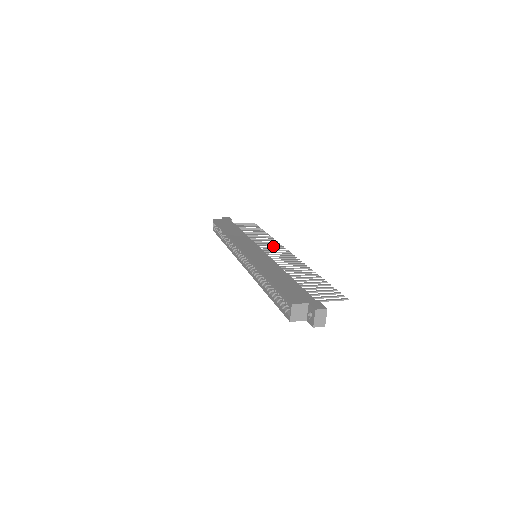
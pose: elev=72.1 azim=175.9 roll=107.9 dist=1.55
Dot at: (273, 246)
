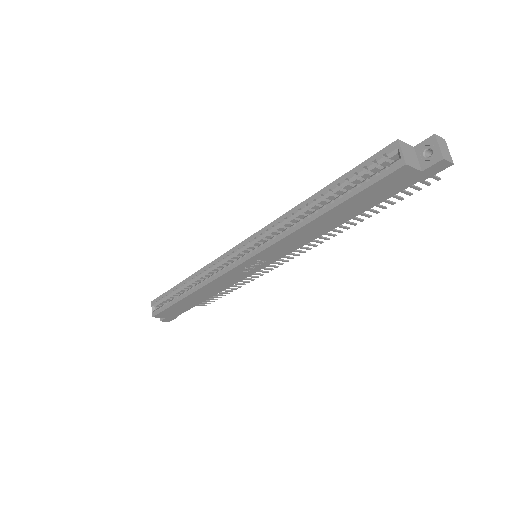
Dot at: occluded
